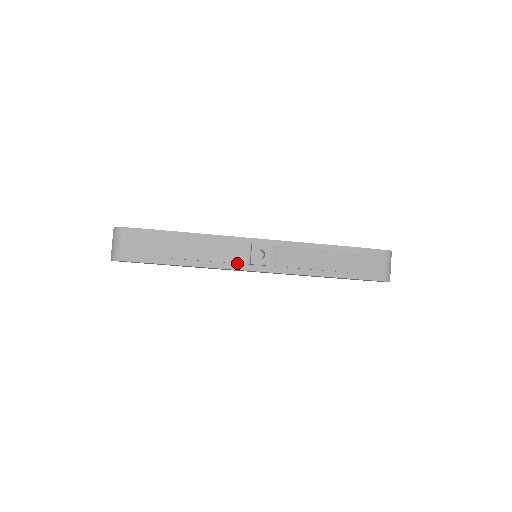
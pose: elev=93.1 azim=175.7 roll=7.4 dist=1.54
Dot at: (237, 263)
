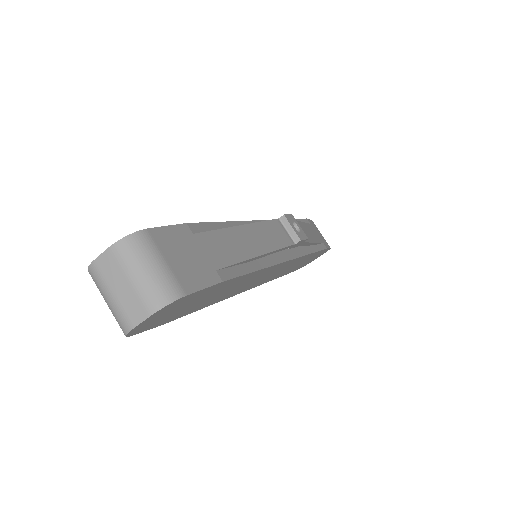
Dot at: (285, 248)
